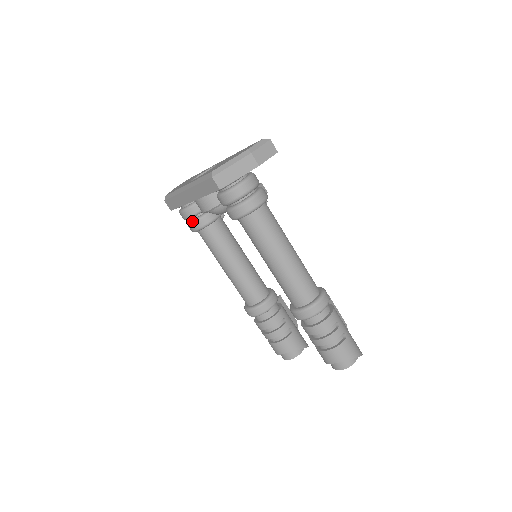
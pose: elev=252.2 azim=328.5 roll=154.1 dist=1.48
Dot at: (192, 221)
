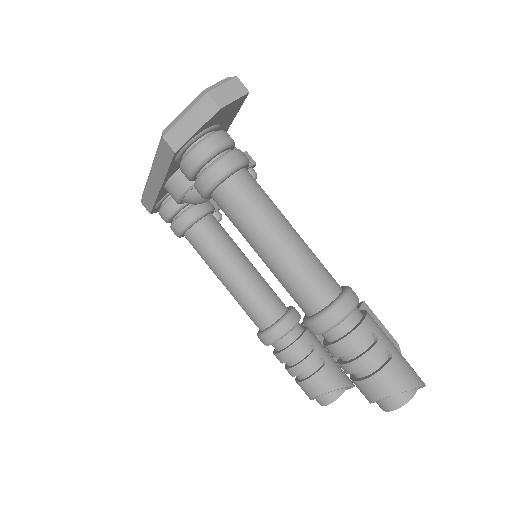
Dot at: (173, 221)
